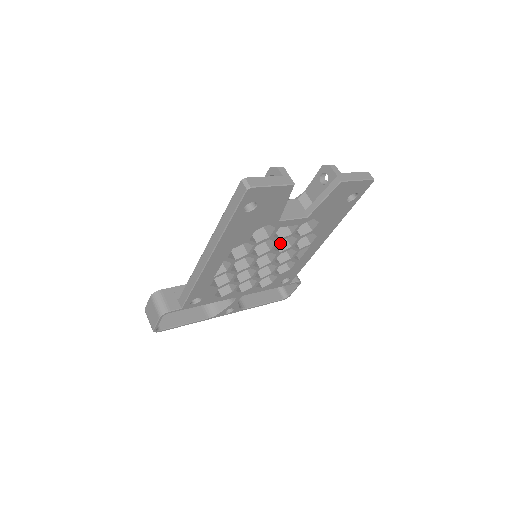
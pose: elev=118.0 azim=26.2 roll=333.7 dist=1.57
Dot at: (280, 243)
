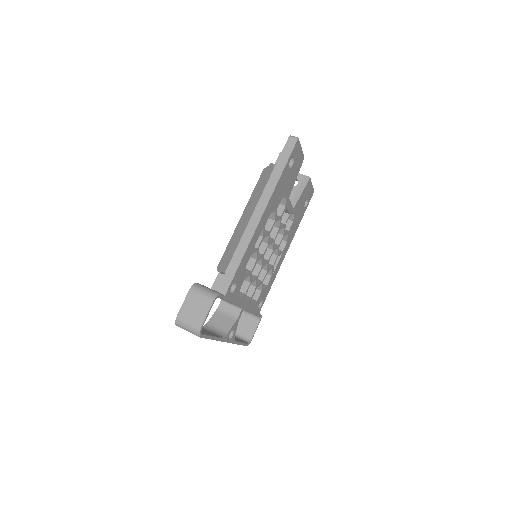
Dot at: occluded
